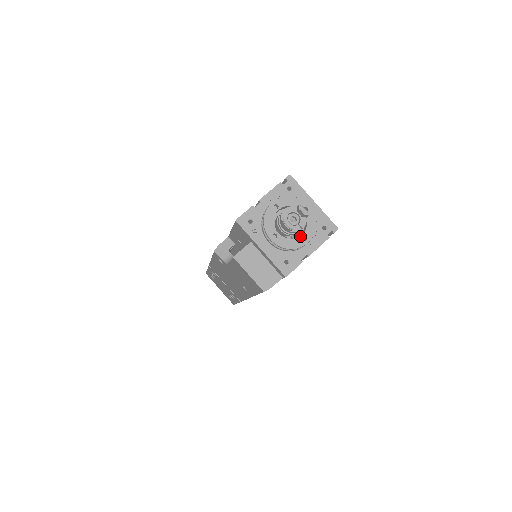
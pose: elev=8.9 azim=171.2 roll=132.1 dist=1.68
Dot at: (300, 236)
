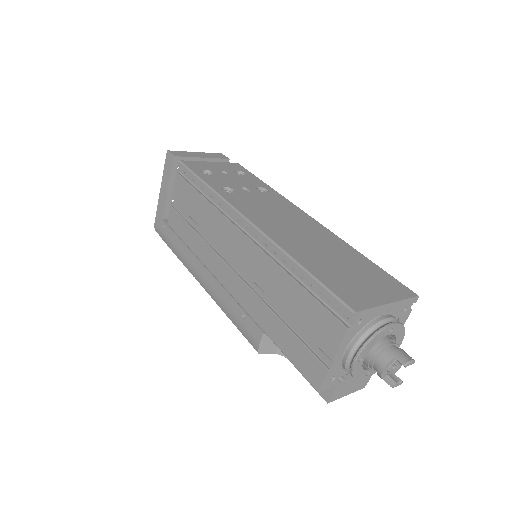
Dot at: occluded
